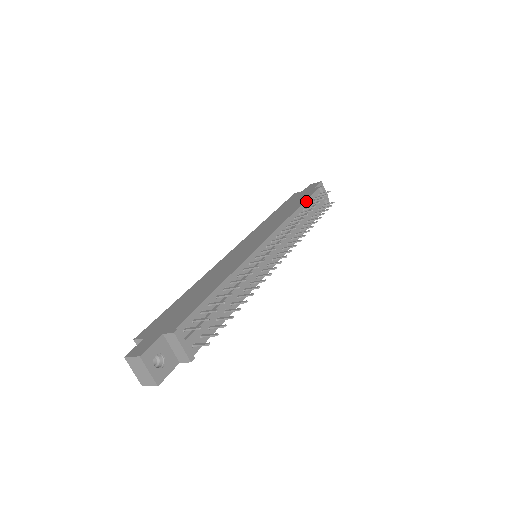
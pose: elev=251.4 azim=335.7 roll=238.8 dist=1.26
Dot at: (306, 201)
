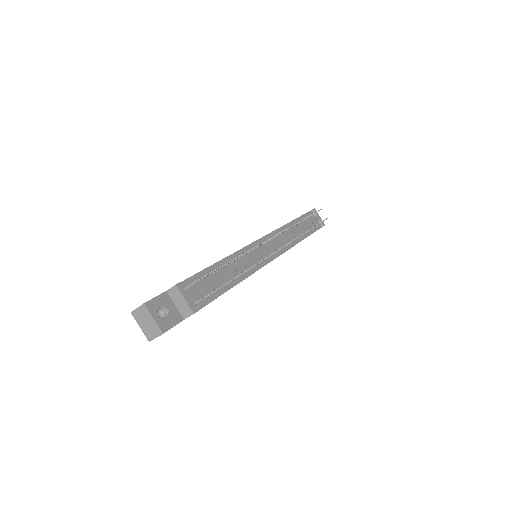
Dot at: (300, 217)
